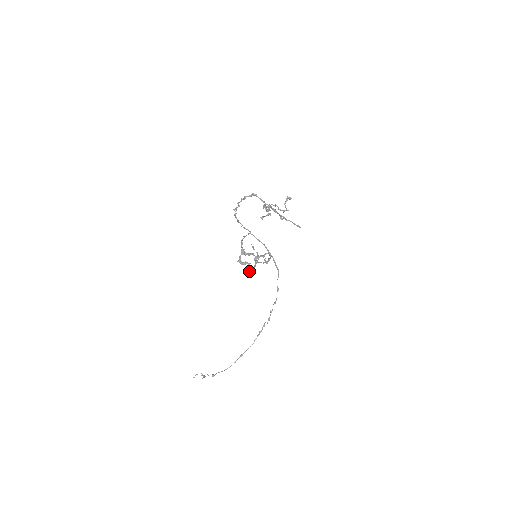
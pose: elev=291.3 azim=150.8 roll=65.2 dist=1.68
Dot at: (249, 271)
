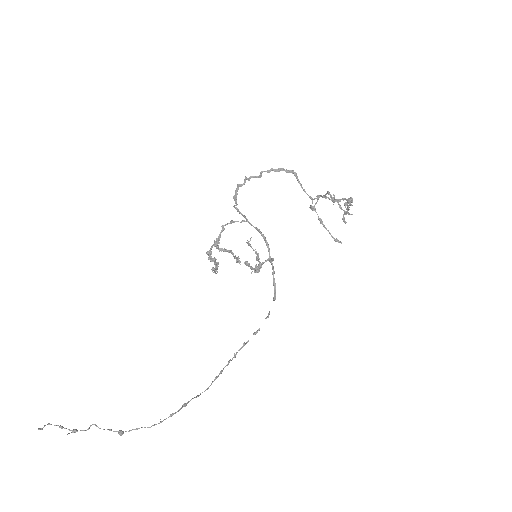
Dot at: occluded
